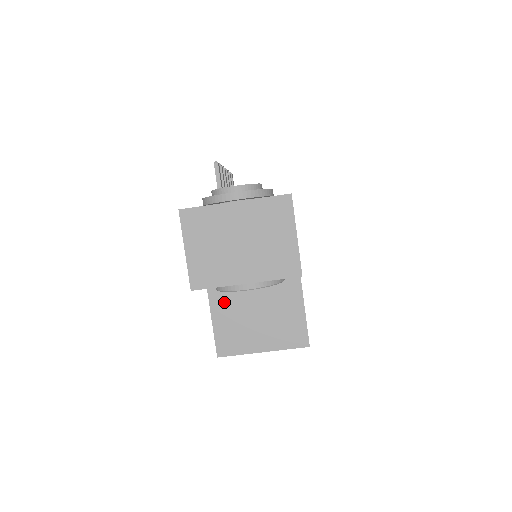
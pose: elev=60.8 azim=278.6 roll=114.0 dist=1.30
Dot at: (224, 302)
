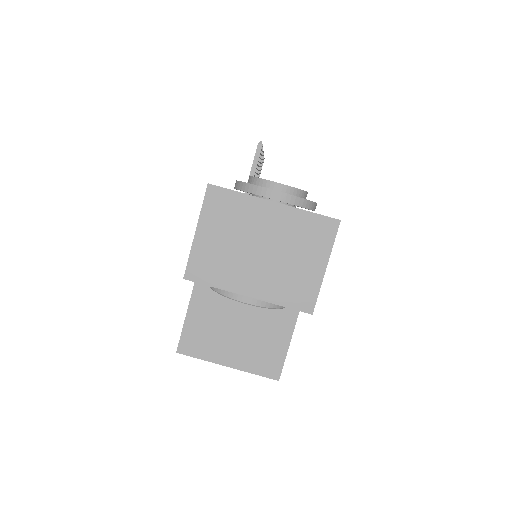
Dot at: (209, 298)
